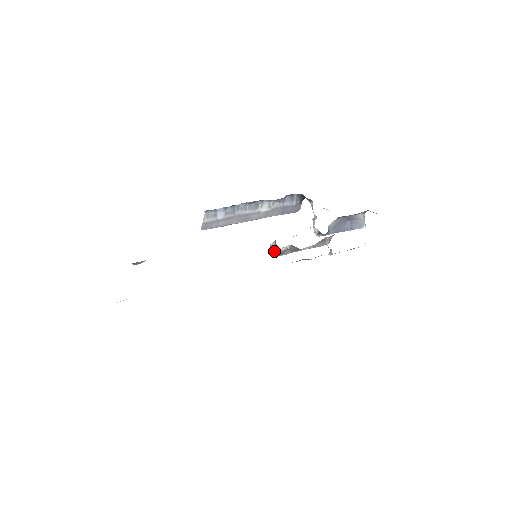
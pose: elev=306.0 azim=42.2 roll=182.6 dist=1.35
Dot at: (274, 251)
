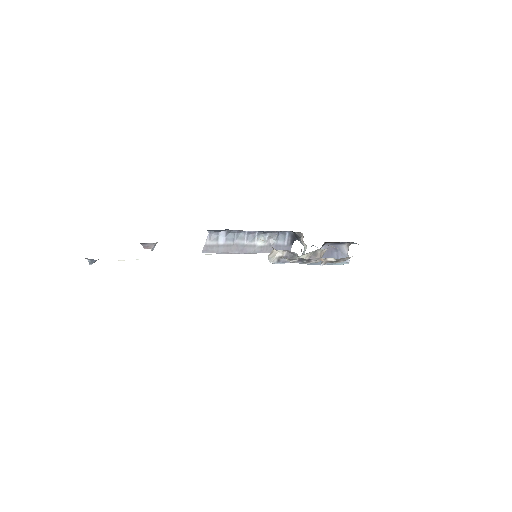
Dot at: (272, 257)
